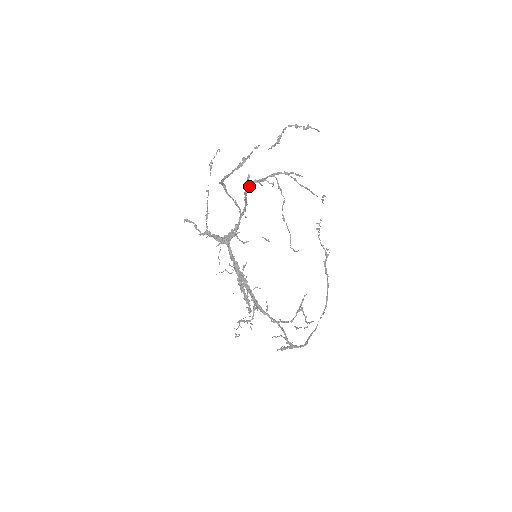
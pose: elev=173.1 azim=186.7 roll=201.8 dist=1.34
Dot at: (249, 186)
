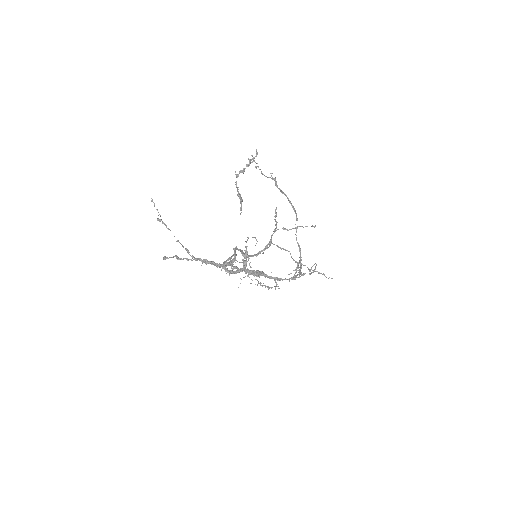
Dot at: (250, 255)
